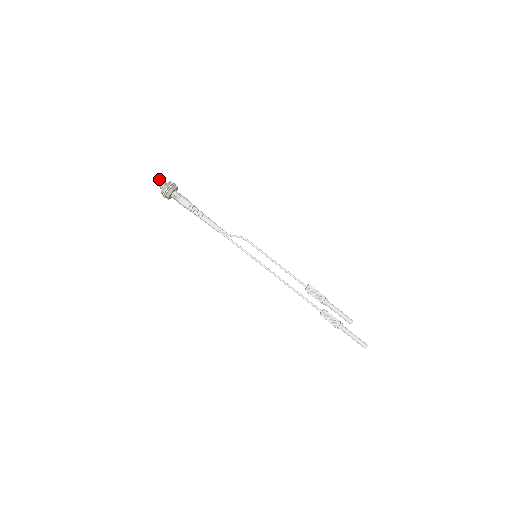
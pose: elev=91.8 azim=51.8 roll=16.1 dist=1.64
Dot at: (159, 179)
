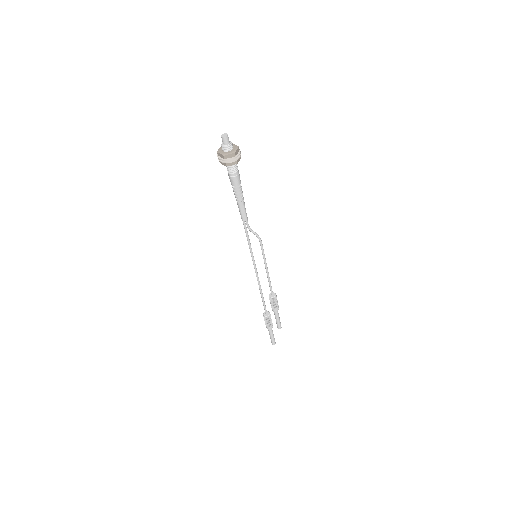
Dot at: occluded
